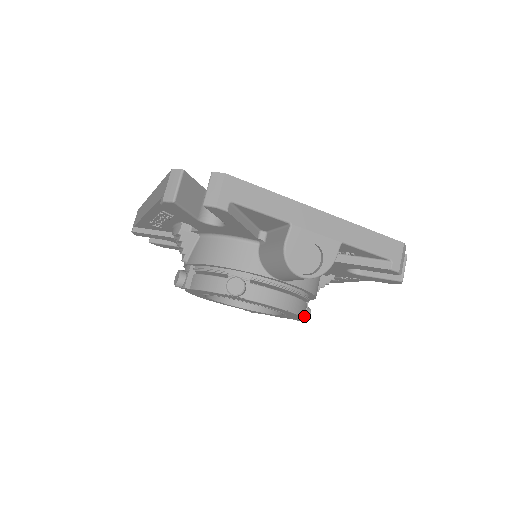
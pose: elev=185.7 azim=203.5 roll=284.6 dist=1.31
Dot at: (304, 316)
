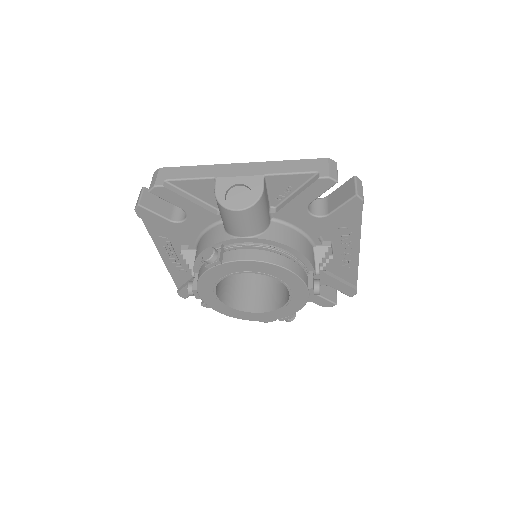
Dot at: (297, 273)
